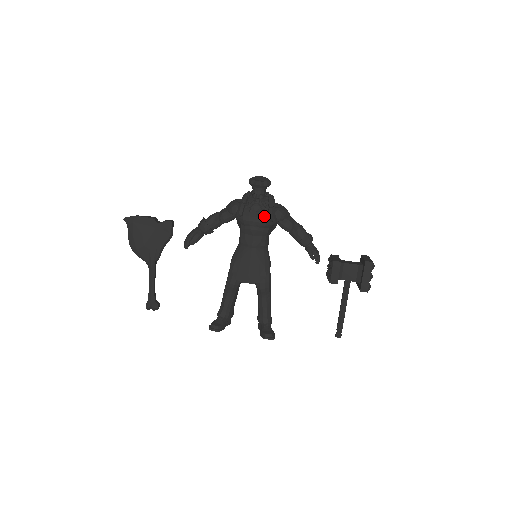
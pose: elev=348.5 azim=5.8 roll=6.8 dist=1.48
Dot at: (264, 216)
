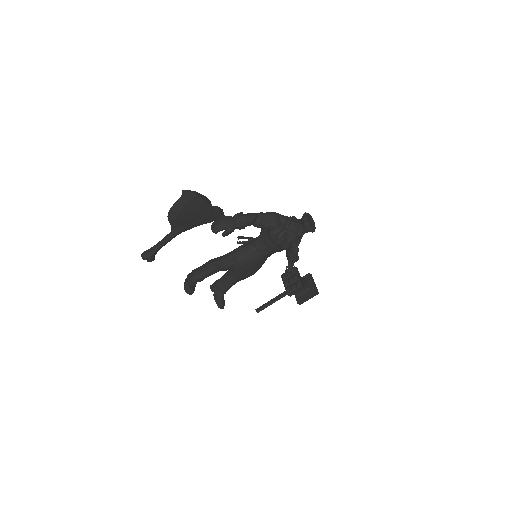
Dot at: (290, 245)
